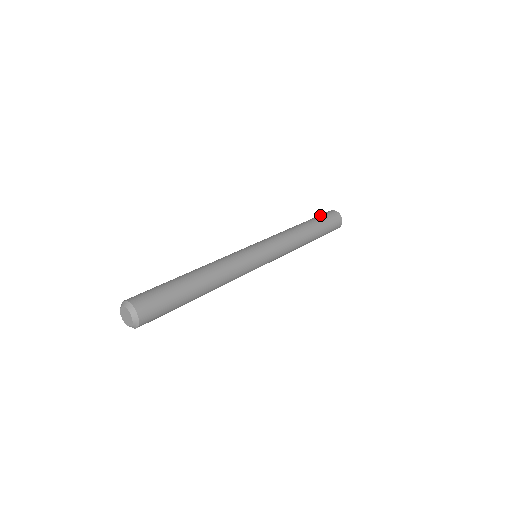
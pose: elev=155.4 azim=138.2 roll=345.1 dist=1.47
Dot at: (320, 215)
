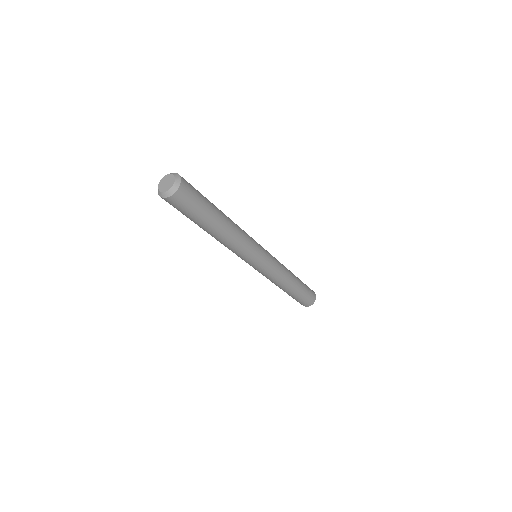
Dot at: (305, 284)
